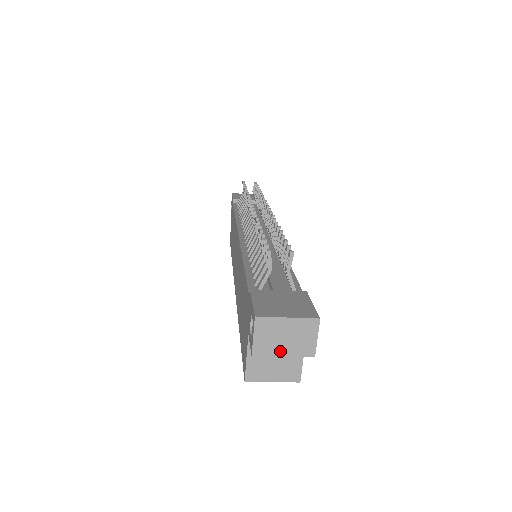
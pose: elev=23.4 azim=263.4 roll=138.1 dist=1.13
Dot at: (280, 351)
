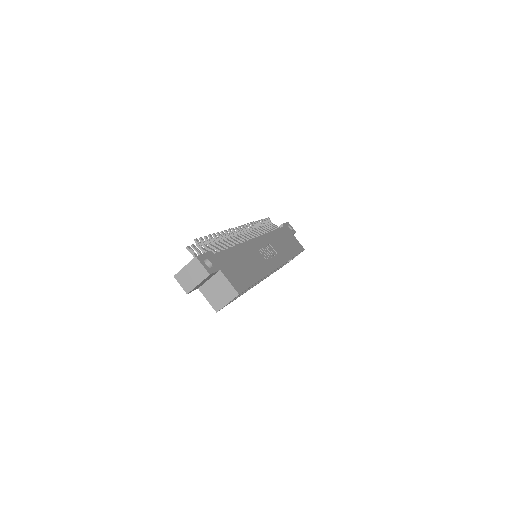
Dot at: (195, 283)
